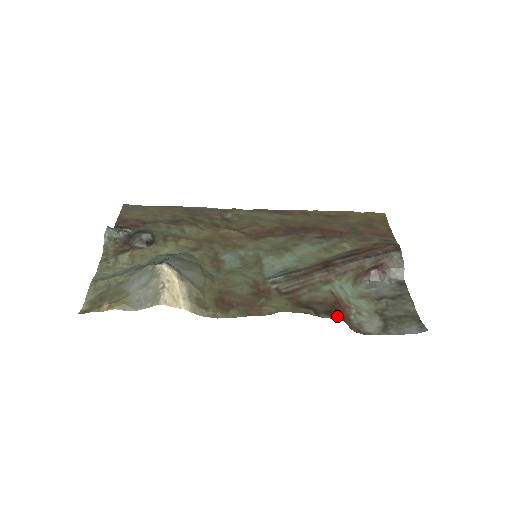
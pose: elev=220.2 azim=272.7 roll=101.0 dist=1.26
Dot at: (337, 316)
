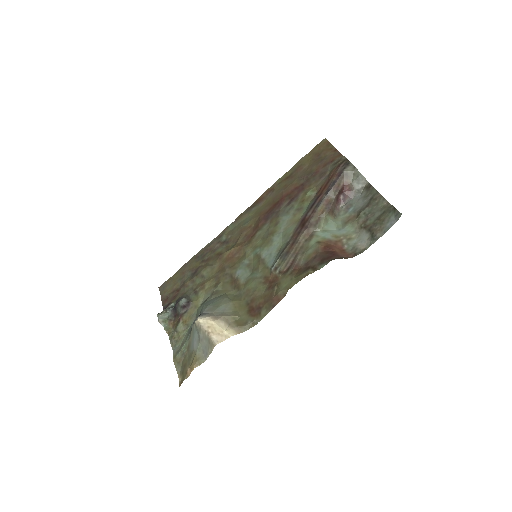
Dot at: (330, 258)
